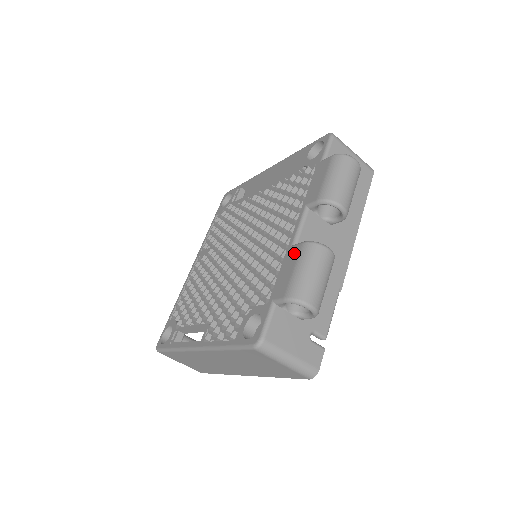
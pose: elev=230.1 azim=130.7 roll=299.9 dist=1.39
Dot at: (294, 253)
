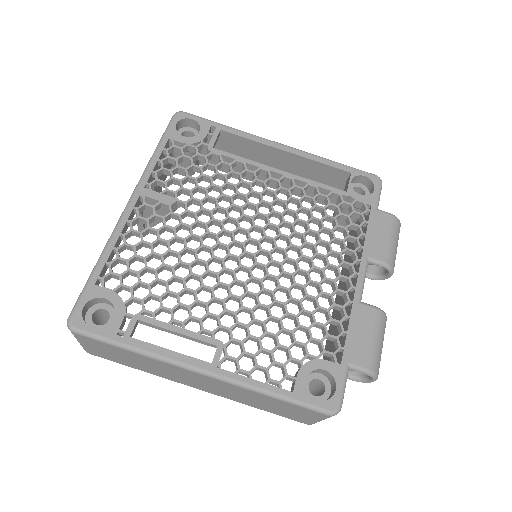
Dot at: (367, 316)
